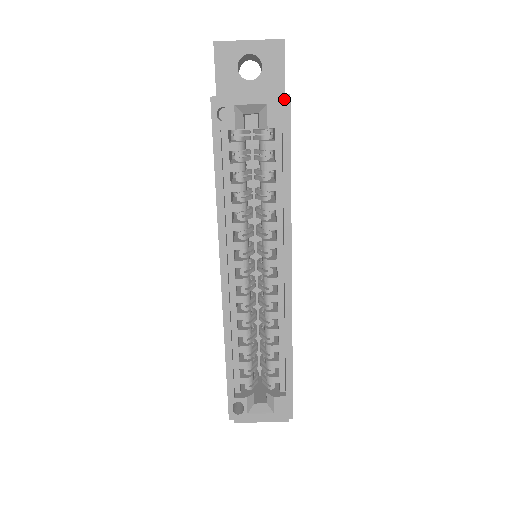
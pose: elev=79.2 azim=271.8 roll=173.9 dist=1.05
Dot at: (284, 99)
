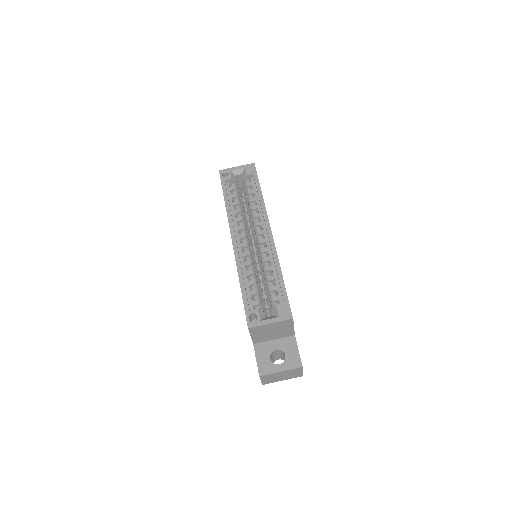
Dot at: (252, 165)
